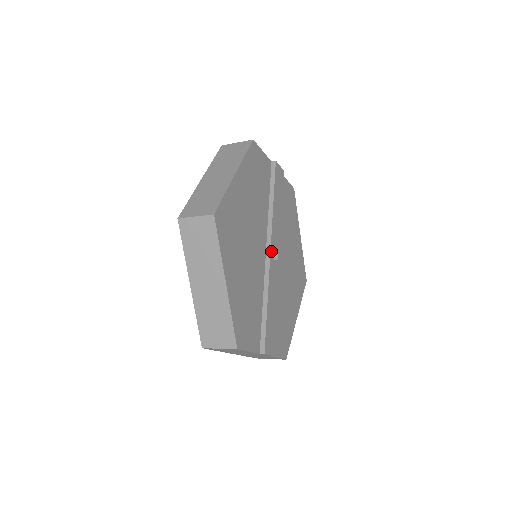
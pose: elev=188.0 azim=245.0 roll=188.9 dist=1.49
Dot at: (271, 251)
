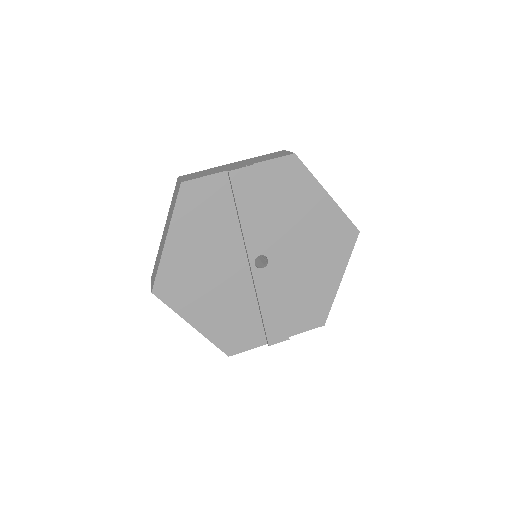
Dot at: (252, 264)
